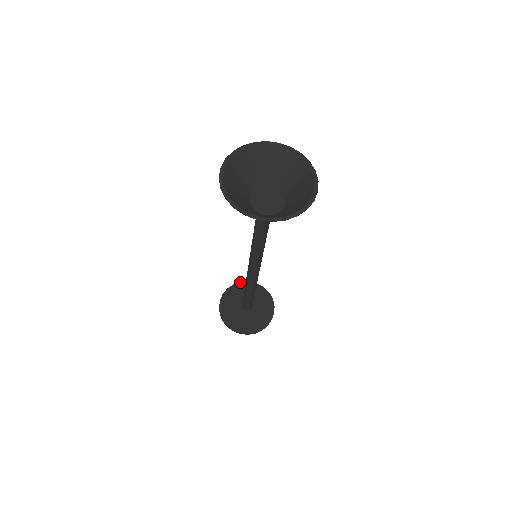
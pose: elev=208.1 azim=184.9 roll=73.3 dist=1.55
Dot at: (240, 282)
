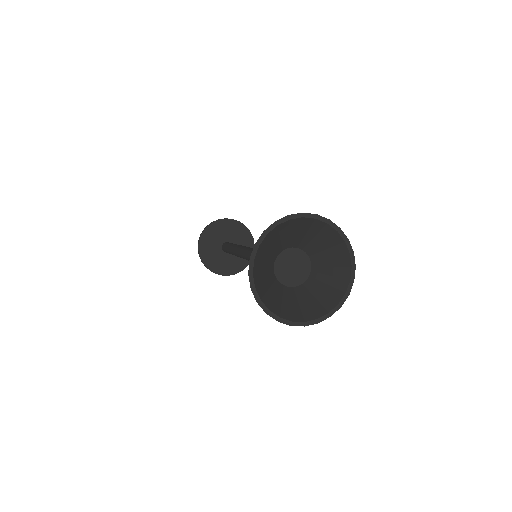
Dot at: (219, 219)
